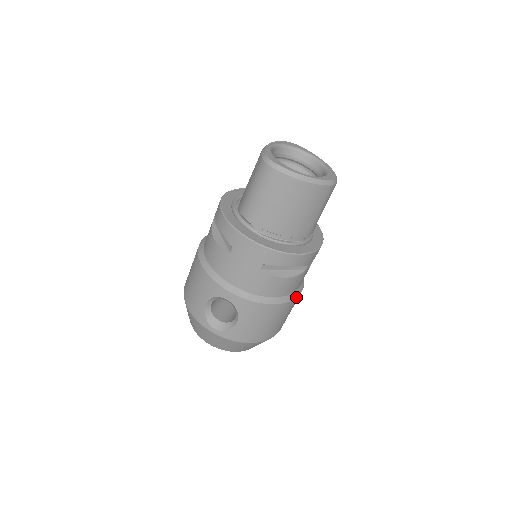
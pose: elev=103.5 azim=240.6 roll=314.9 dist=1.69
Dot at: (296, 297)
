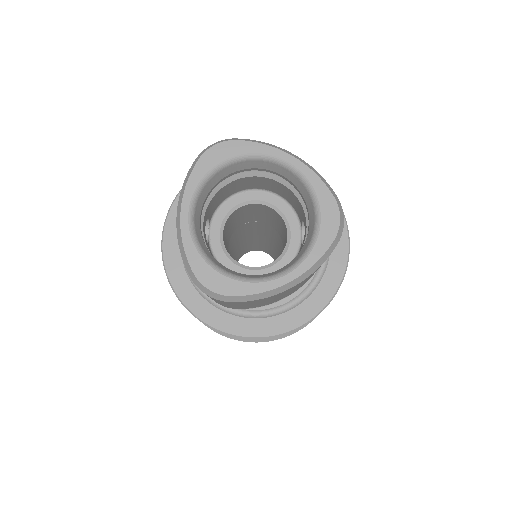
Dot at: occluded
